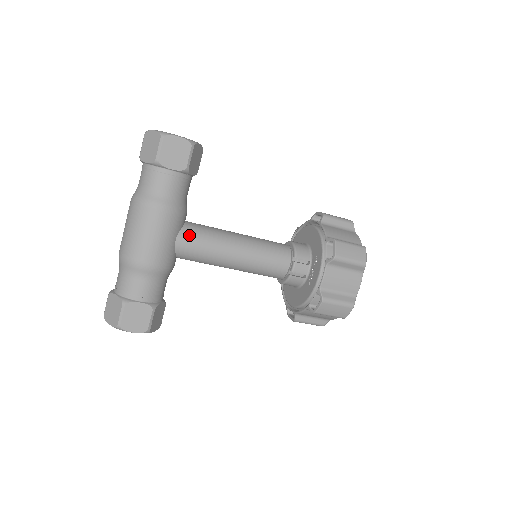
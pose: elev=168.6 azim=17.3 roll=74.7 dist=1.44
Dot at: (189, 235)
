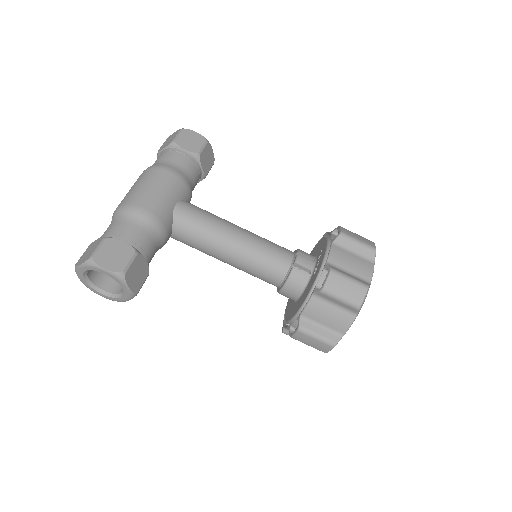
Dot at: (190, 205)
